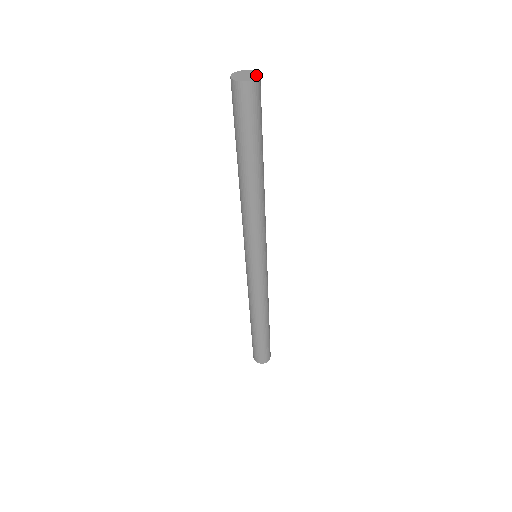
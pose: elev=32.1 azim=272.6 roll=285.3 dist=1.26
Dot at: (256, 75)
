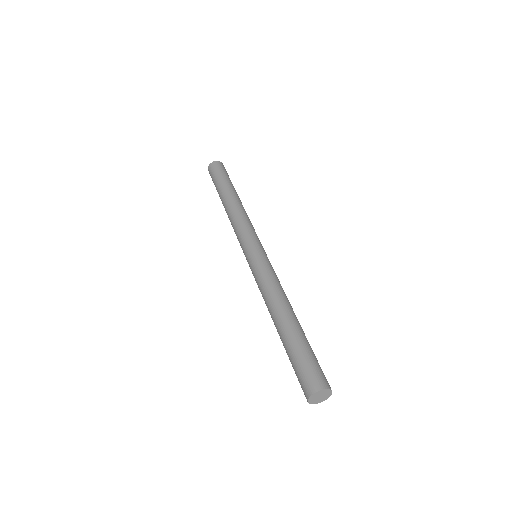
Dot at: occluded
